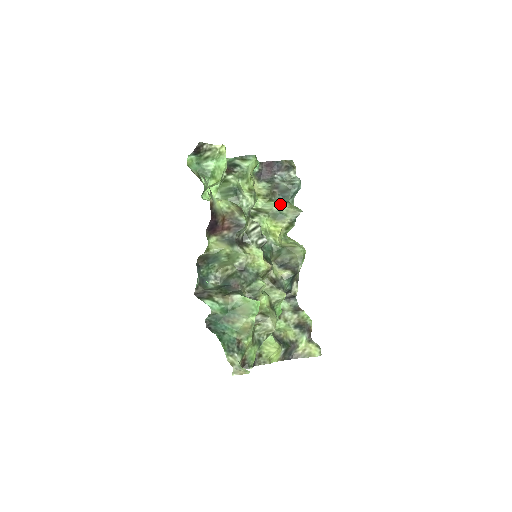
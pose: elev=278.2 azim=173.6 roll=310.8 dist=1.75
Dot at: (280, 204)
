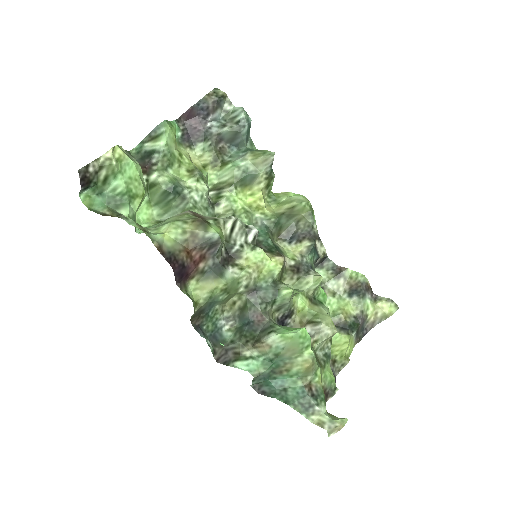
Dot at: (239, 161)
